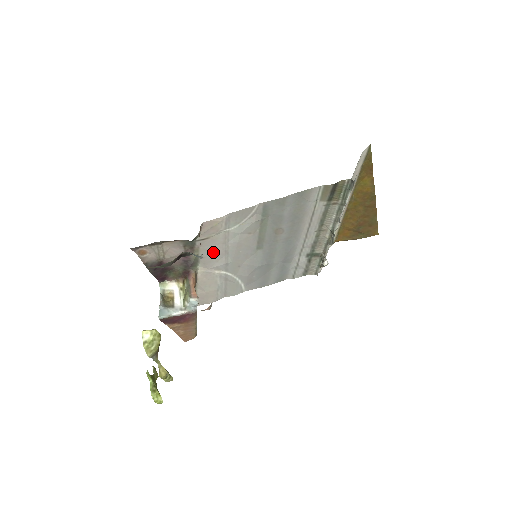
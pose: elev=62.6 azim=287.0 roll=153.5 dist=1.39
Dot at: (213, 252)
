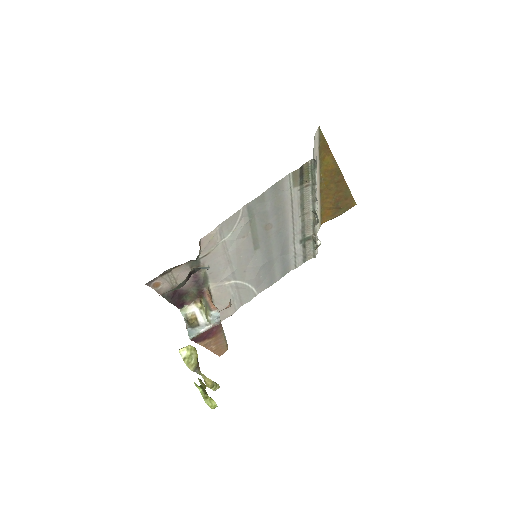
Dot at: (218, 265)
